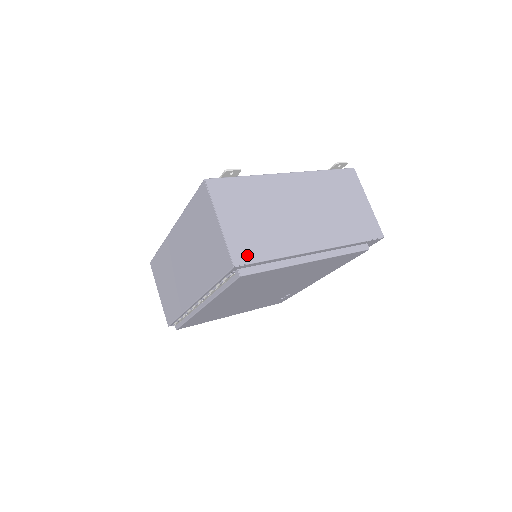
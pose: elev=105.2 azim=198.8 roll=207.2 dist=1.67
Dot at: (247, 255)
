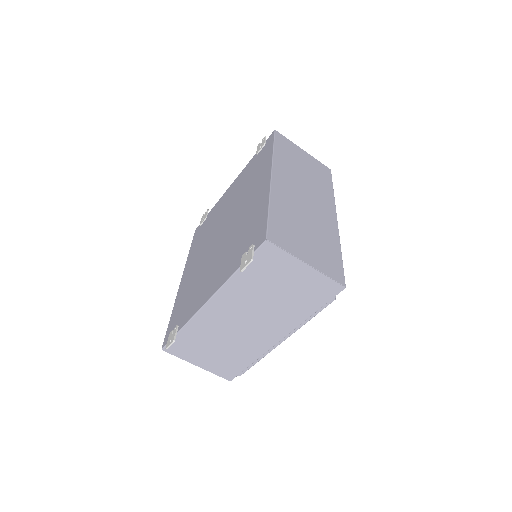
Dot at: (232, 372)
